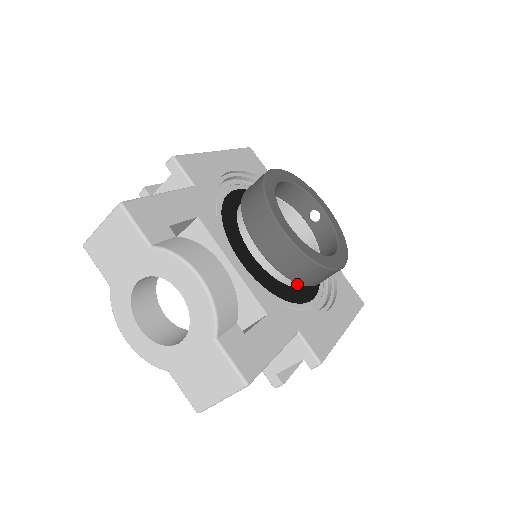
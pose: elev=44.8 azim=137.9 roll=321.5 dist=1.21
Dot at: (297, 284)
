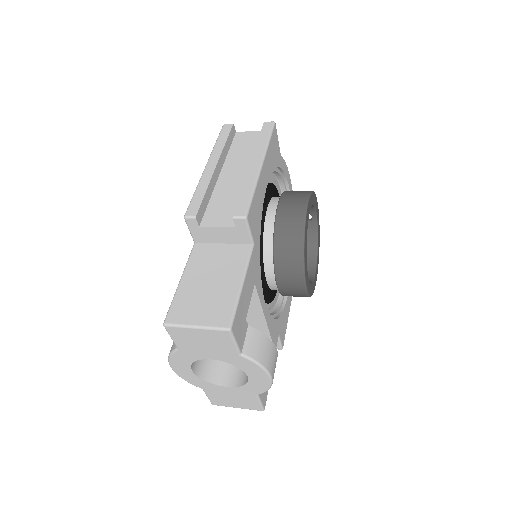
Dot at: occluded
